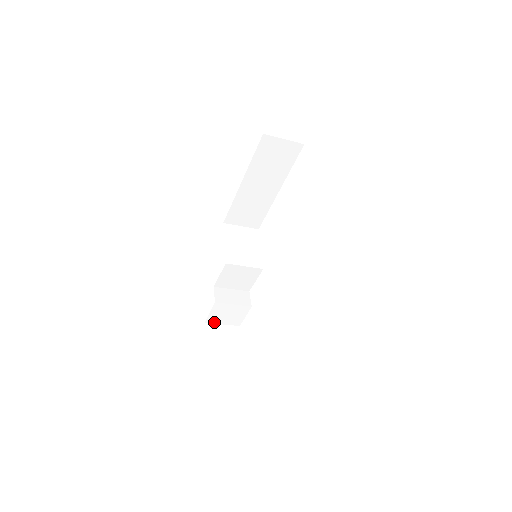
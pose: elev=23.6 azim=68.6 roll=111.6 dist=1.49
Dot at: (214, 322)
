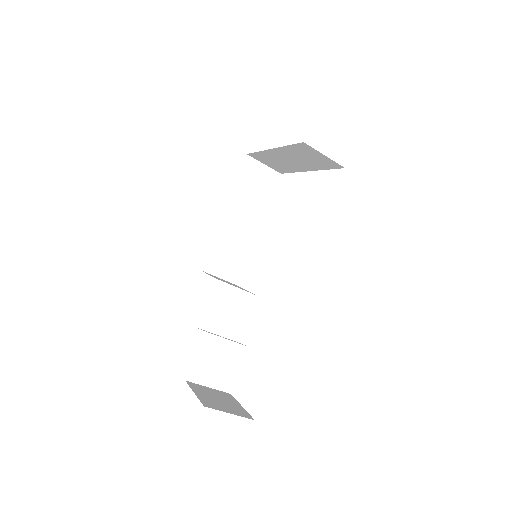
Dot at: (197, 381)
